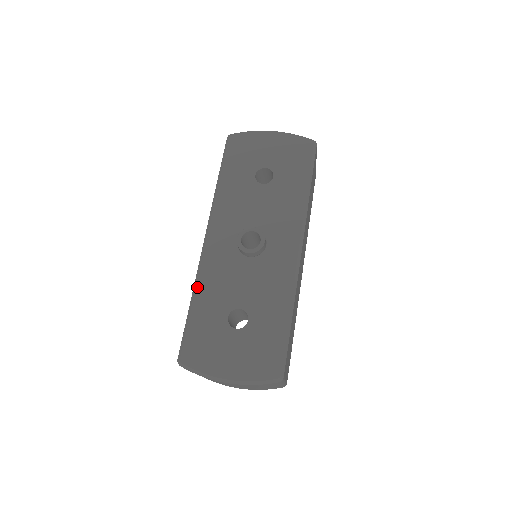
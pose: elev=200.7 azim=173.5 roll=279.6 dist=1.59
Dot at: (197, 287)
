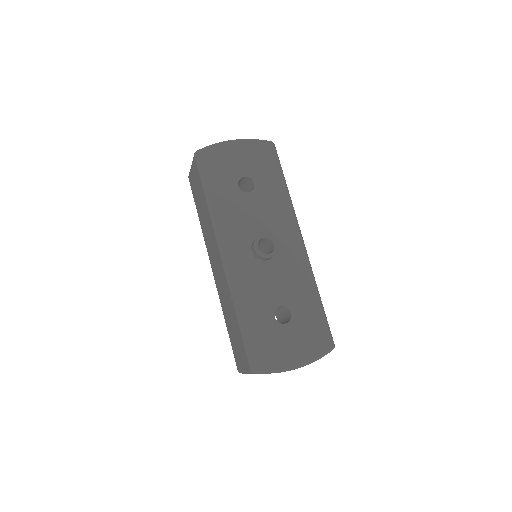
Dot at: (237, 302)
